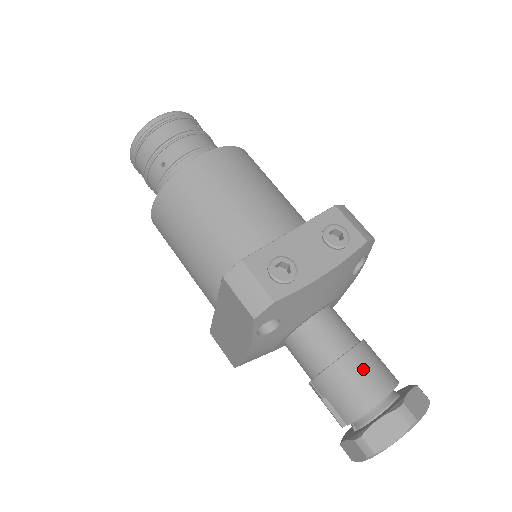
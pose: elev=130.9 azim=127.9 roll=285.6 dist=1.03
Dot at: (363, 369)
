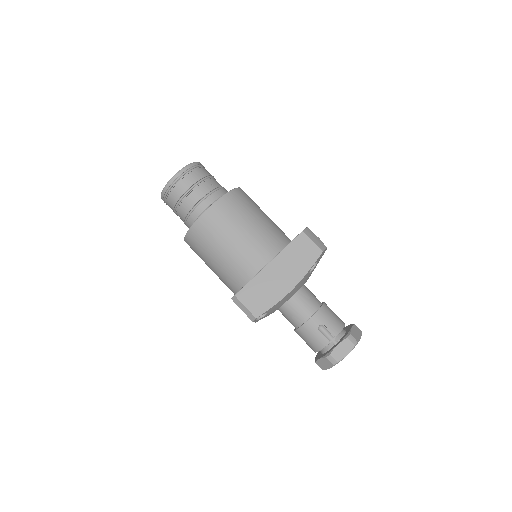
Dot at: occluded
